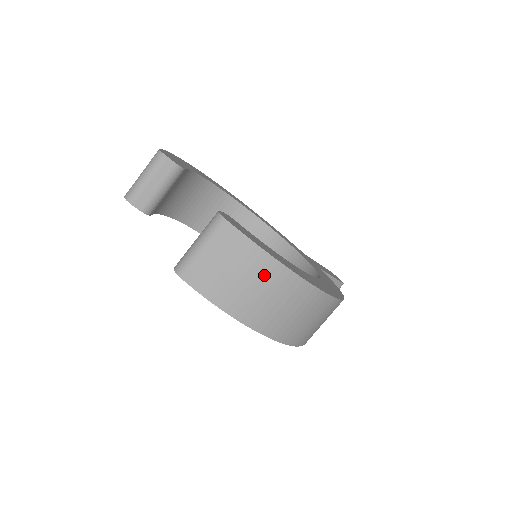
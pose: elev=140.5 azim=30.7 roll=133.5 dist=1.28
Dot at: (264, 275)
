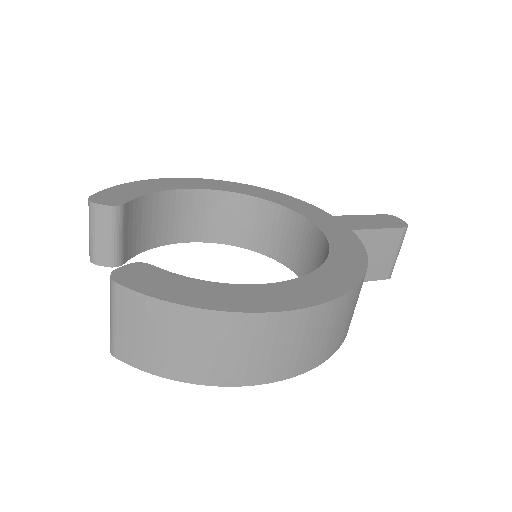
Dot at: (189, 329)
